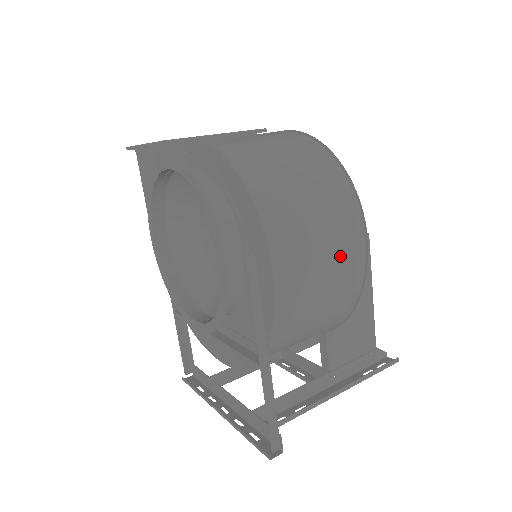
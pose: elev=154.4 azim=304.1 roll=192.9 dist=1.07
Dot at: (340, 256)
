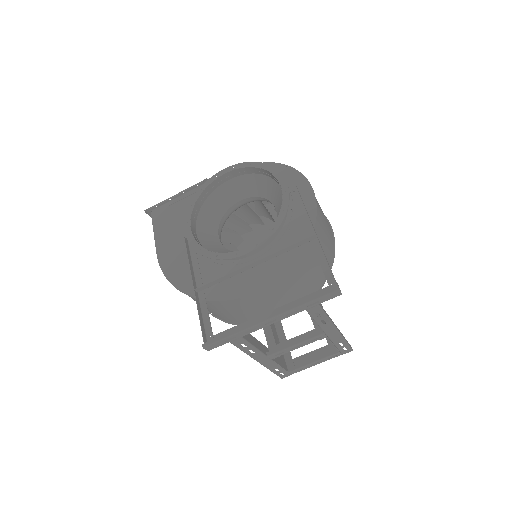
Dot at: (325, 218)
